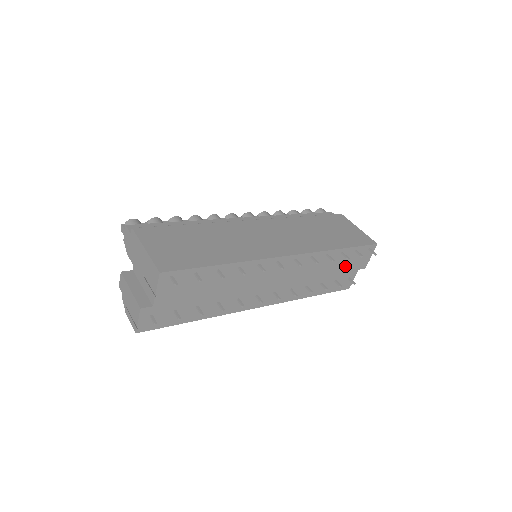
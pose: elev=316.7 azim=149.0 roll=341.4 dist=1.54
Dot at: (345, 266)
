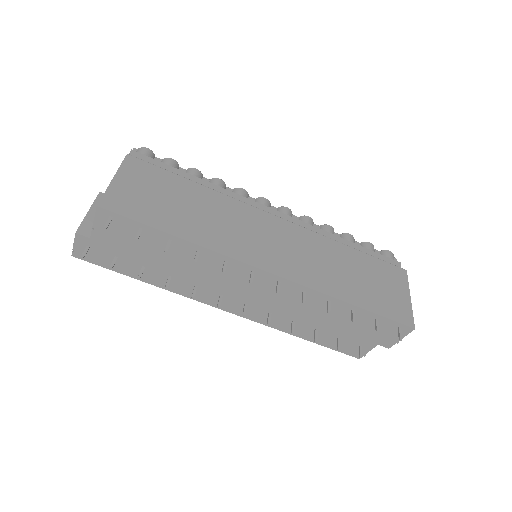
Dot at: (357, 329)
